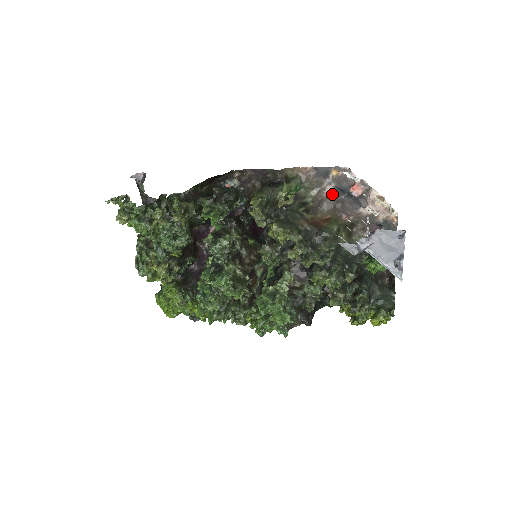
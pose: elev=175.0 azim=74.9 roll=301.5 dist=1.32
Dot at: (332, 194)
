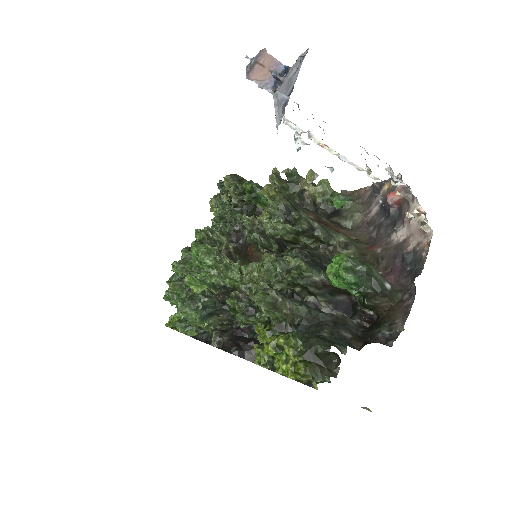
Dot at: (374, 217)
